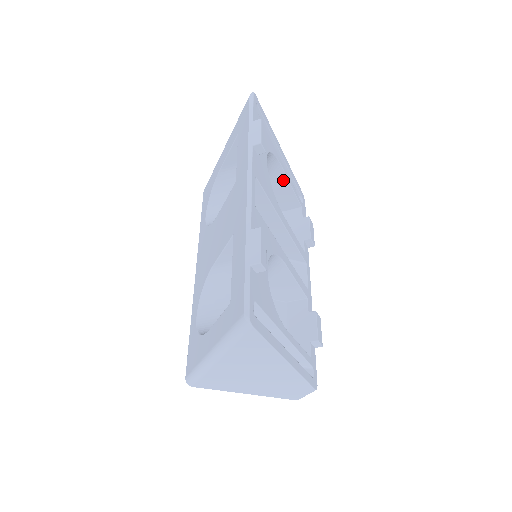
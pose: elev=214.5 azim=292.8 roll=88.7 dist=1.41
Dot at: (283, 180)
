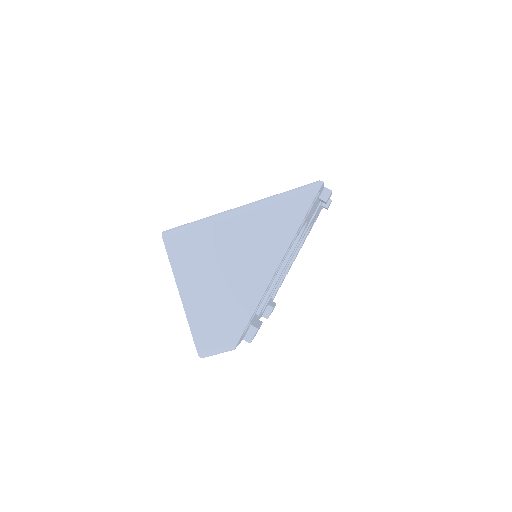
Dot at: occluded
